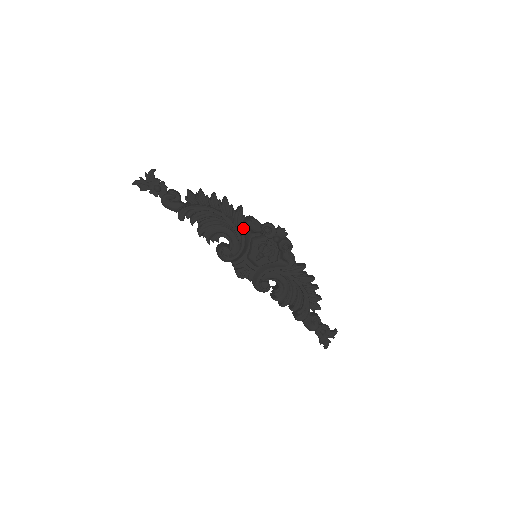
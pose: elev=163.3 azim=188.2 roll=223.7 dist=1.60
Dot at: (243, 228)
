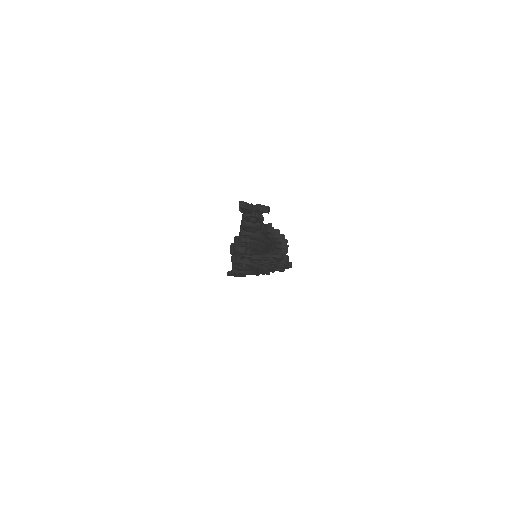
Dot at: occluded
